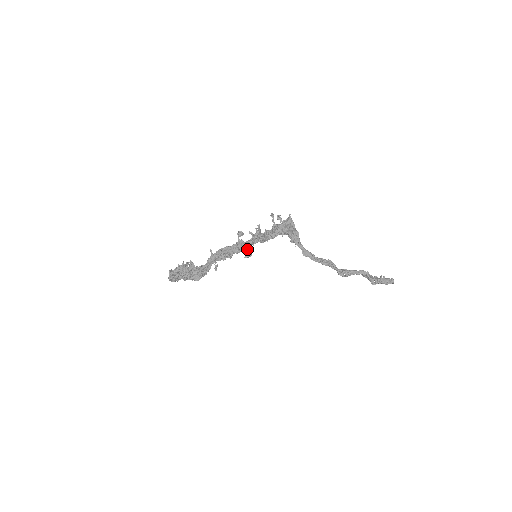
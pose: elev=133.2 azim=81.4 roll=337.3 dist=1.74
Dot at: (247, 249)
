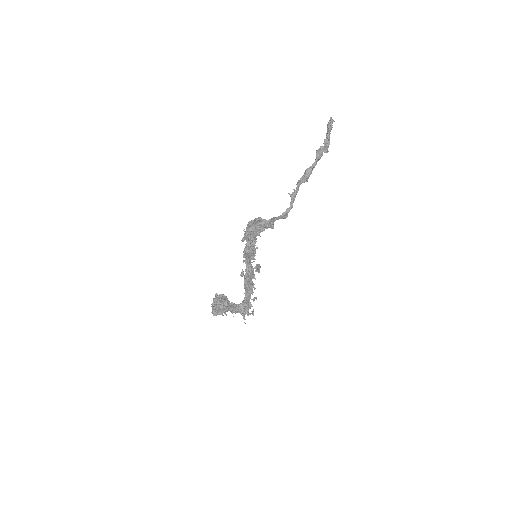
Dot at: (256, 270)
